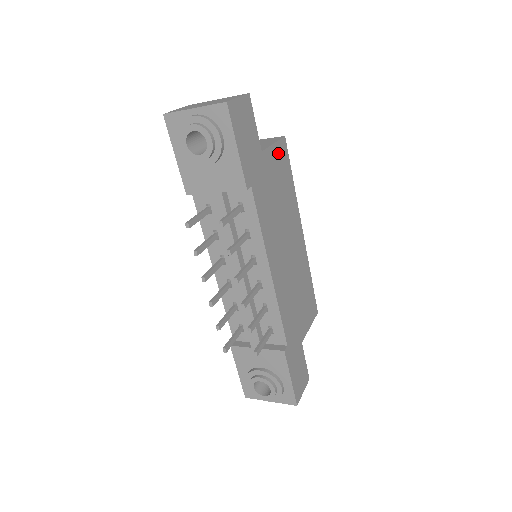
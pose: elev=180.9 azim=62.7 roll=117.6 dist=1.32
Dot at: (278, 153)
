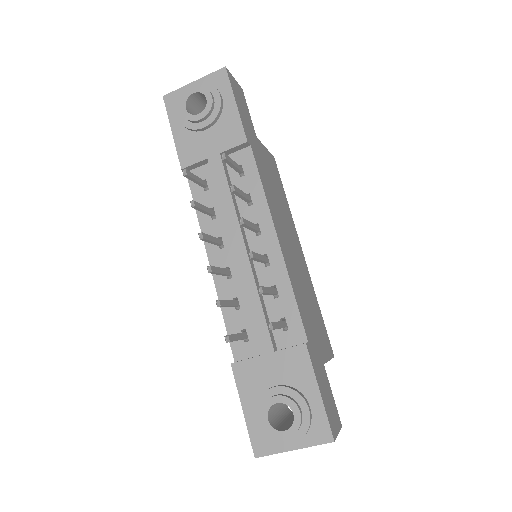
Dot at: (270, 160)
